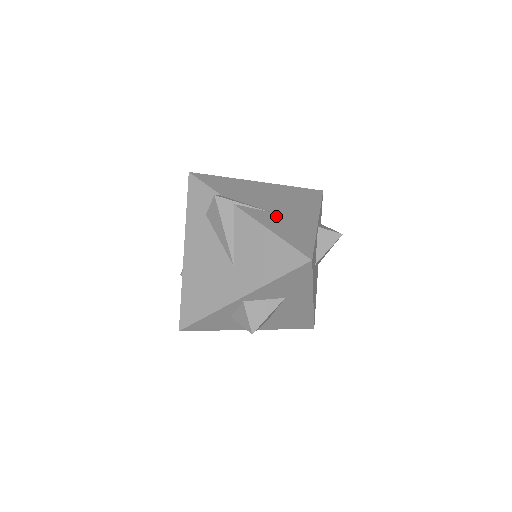
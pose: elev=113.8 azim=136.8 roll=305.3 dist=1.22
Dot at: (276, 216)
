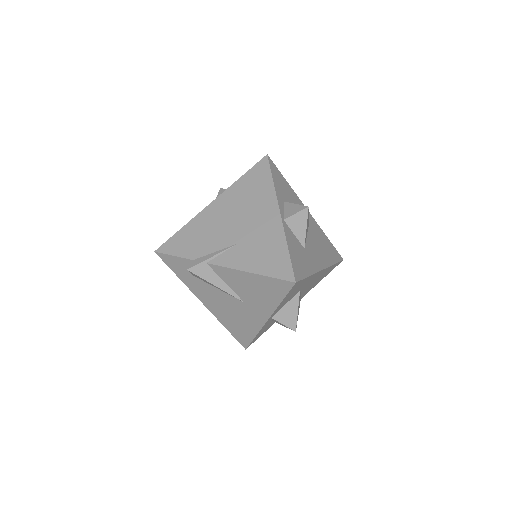
Dot at: (244, 245)
